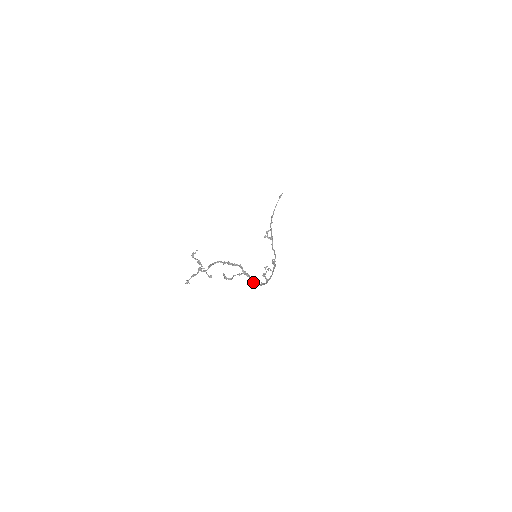
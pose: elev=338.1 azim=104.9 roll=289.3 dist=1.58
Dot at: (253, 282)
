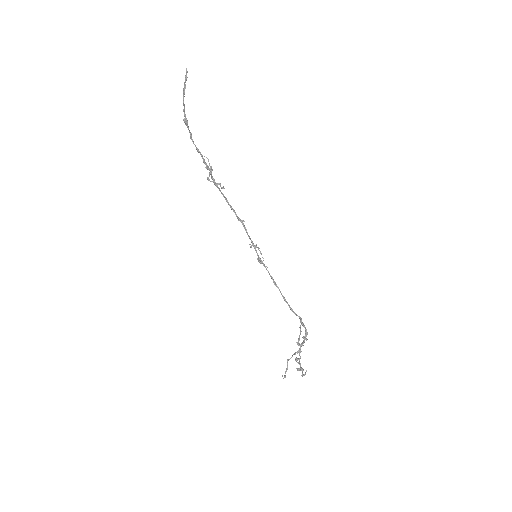
Dot at: (291, 308)
